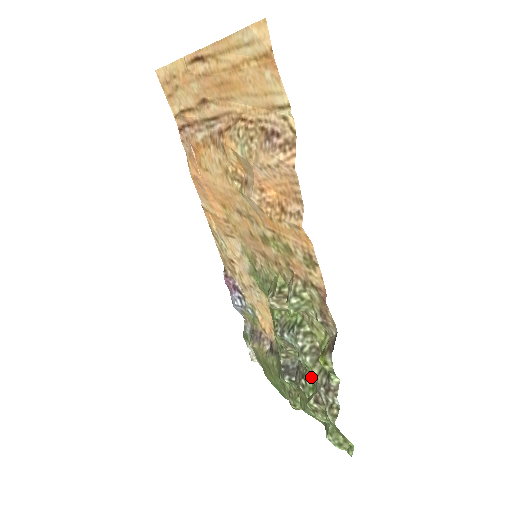
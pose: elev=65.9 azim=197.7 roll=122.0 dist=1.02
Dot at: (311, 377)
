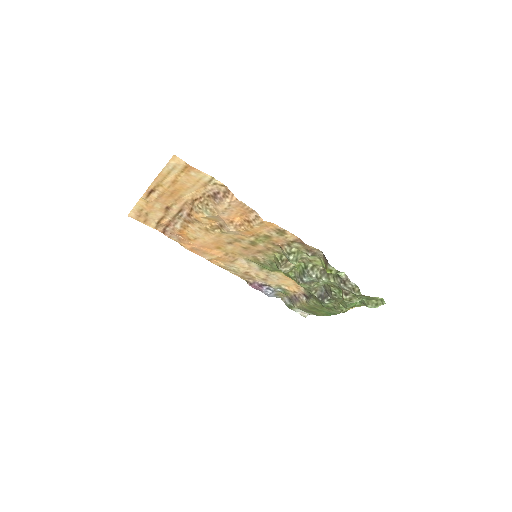
Dot at: (334, 286)
